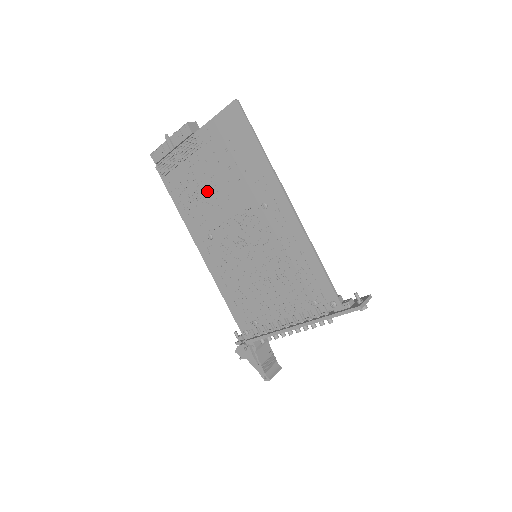
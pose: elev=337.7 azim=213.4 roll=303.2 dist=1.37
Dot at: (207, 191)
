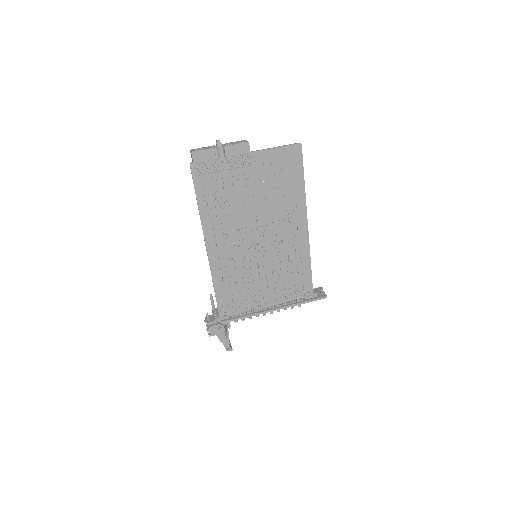
Dot at: (240, 200)
